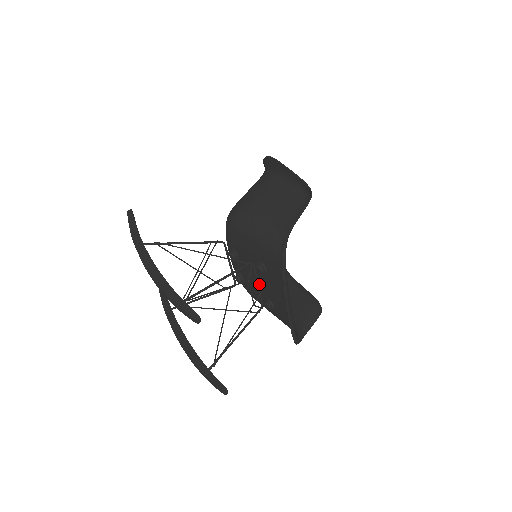
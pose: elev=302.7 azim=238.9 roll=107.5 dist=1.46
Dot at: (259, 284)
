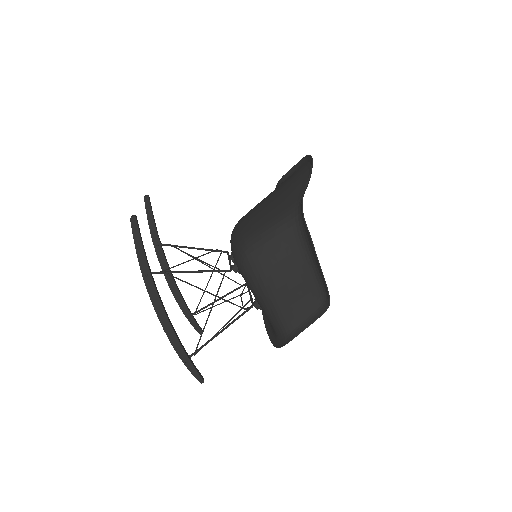
Dot at: occluded
